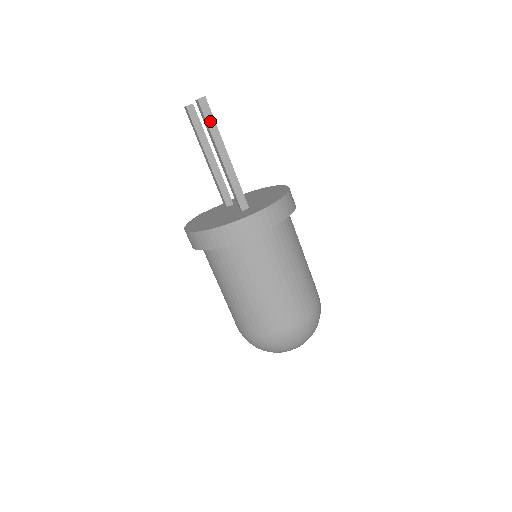
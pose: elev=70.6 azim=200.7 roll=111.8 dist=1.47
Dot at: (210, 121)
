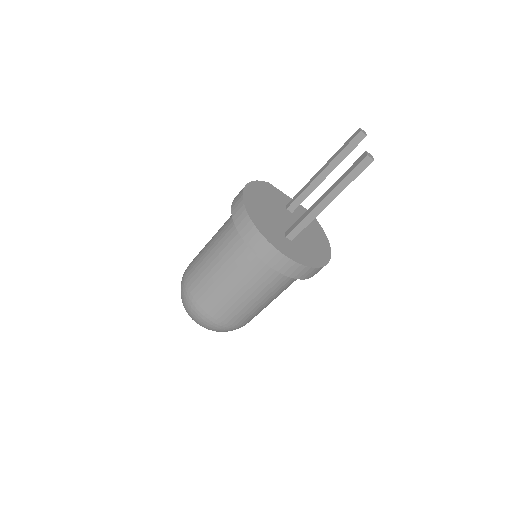
Dot at: (352, 175)
